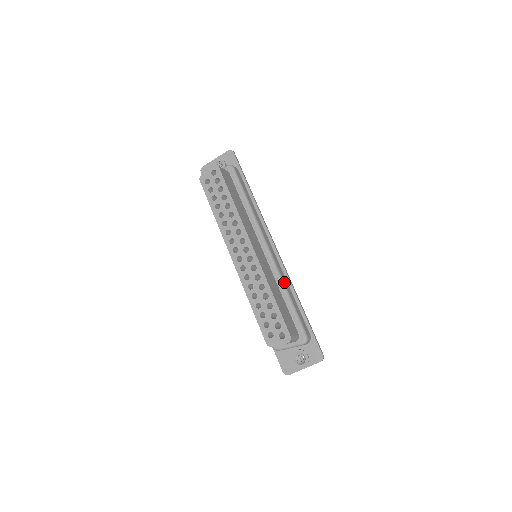
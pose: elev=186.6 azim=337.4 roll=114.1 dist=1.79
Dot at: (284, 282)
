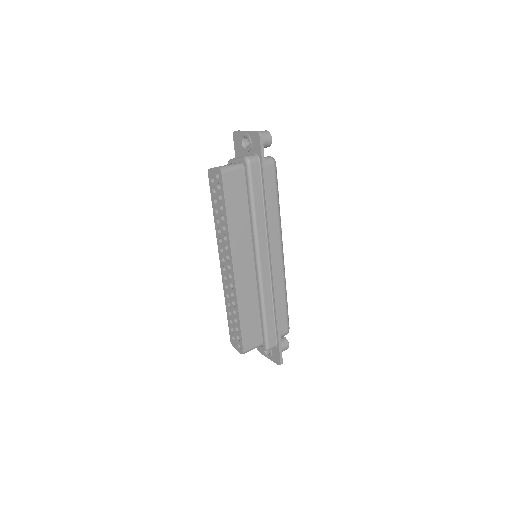
Dot at: (264, 299)
